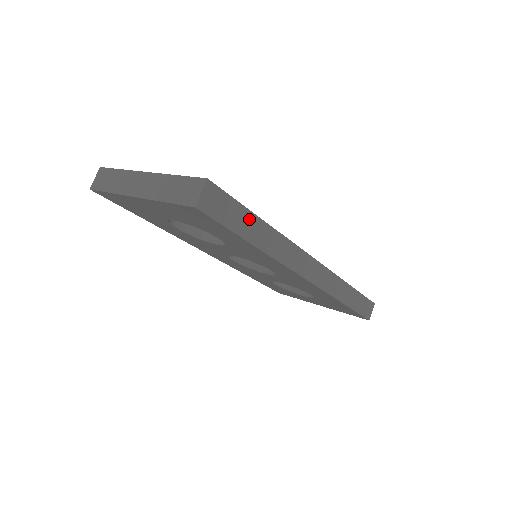
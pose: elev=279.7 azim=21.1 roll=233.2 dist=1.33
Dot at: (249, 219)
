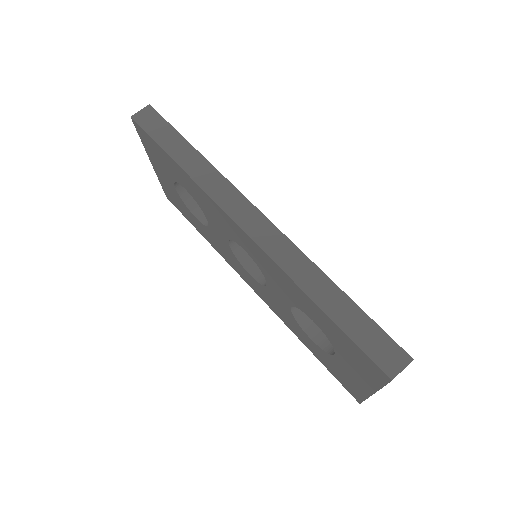
Dot at: (179, 141)
